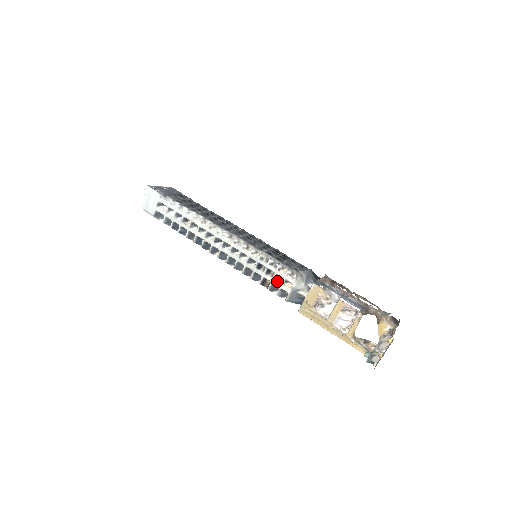
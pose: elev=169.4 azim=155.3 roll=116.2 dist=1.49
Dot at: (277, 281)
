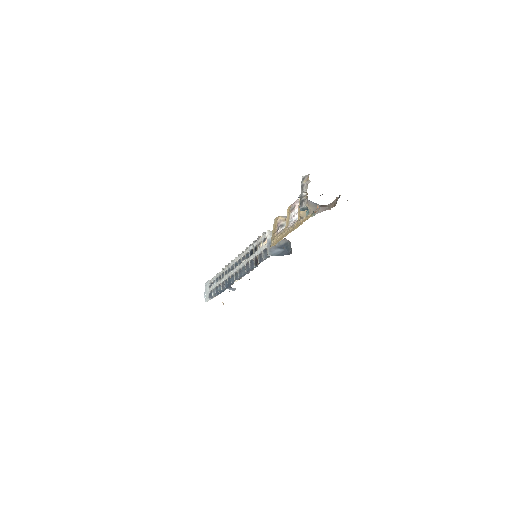
Dot at: (260, 248)
